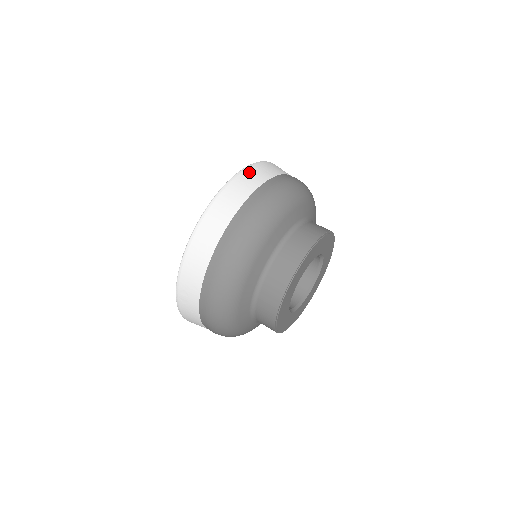
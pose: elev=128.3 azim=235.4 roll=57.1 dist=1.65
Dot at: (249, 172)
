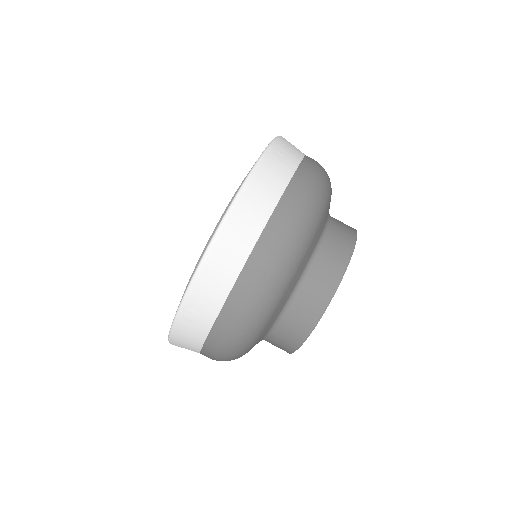
Dot at: (187, 318)
